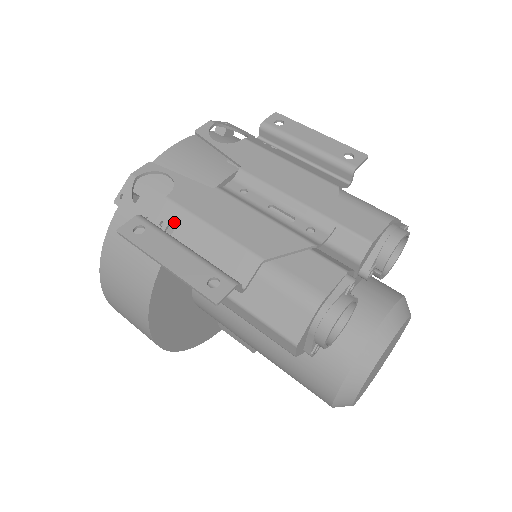
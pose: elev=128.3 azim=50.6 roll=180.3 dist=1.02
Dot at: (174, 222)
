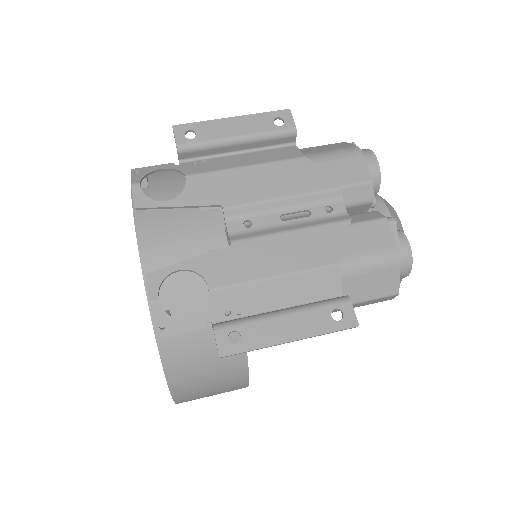
Dot at: (238, 302)
